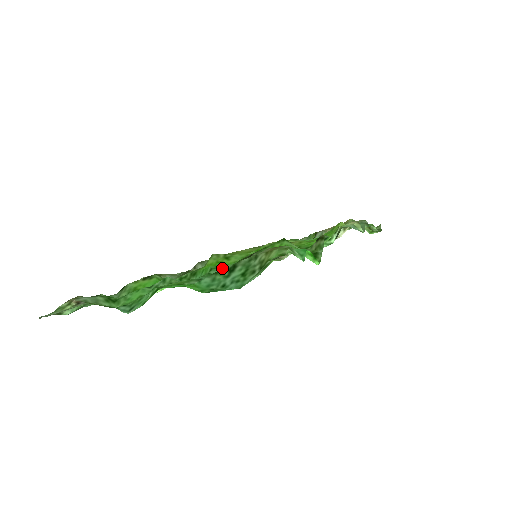
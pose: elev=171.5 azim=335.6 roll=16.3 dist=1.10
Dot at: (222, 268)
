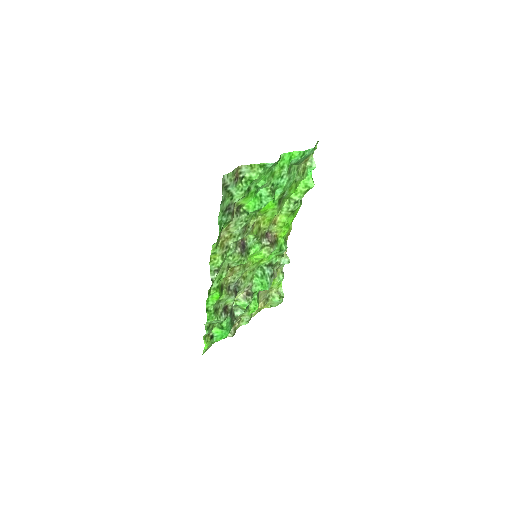
Dot at: (276, 196)
